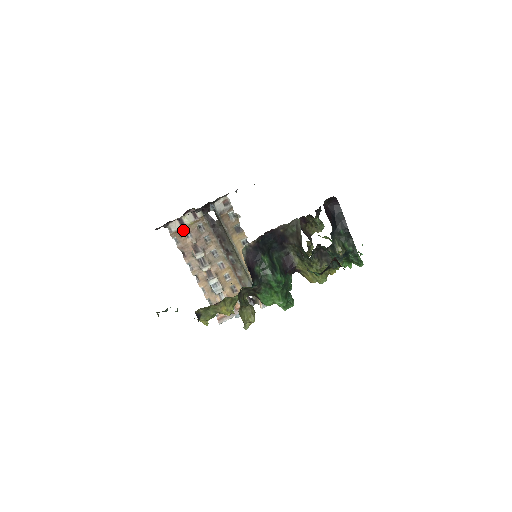
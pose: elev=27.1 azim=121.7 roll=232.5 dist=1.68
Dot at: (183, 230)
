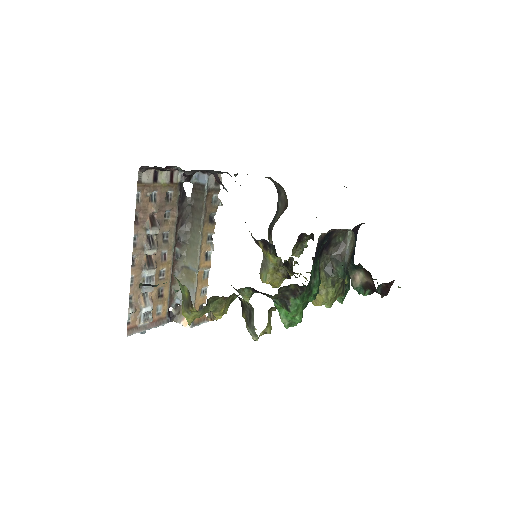
Dot at: (153, 188)
